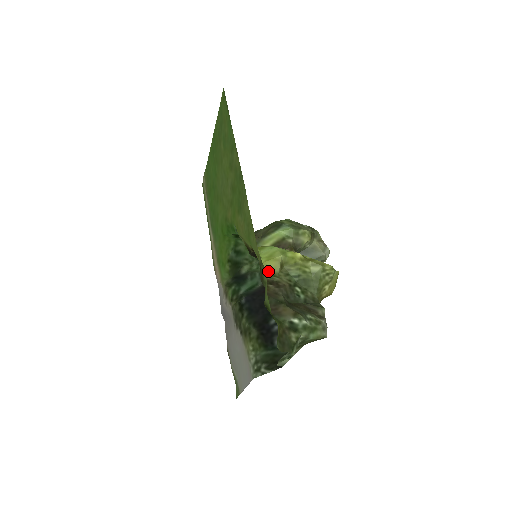
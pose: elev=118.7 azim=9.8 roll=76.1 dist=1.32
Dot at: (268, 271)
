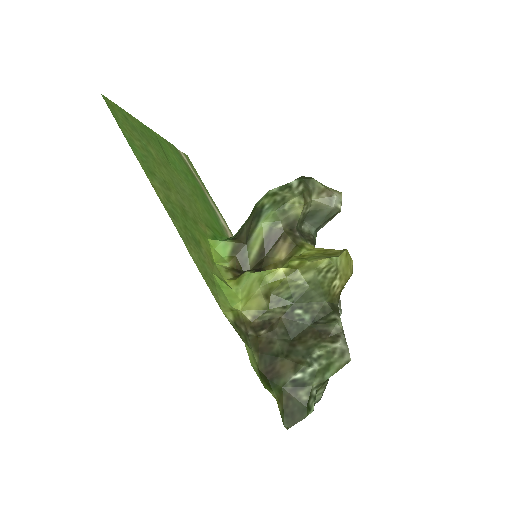
Dot at: (254, 312)
